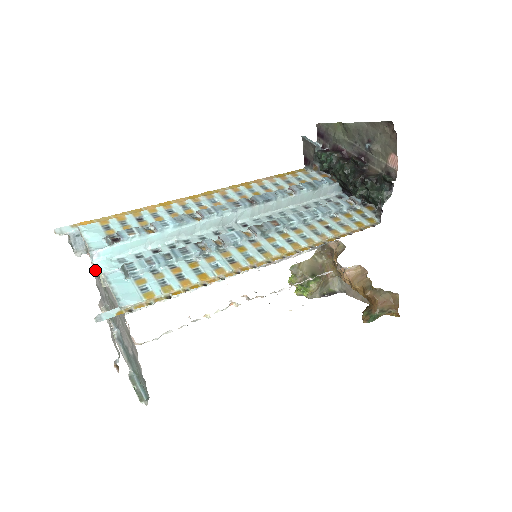
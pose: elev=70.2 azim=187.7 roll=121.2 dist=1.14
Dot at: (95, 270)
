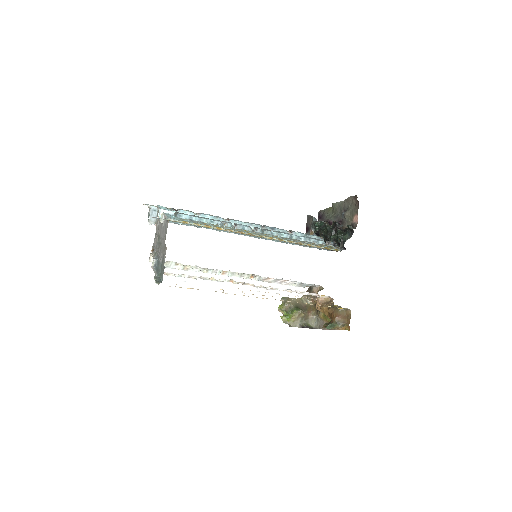
Dot at: occluded
